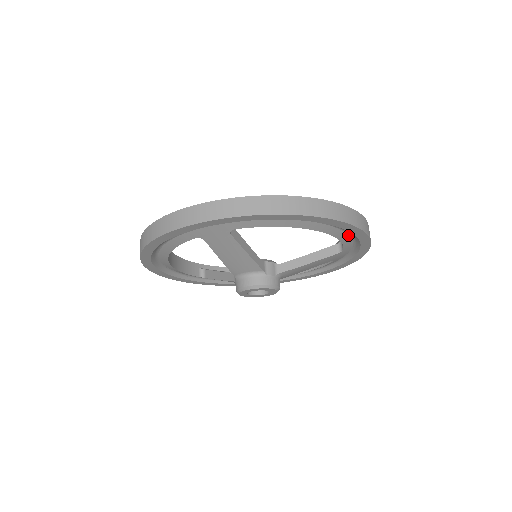
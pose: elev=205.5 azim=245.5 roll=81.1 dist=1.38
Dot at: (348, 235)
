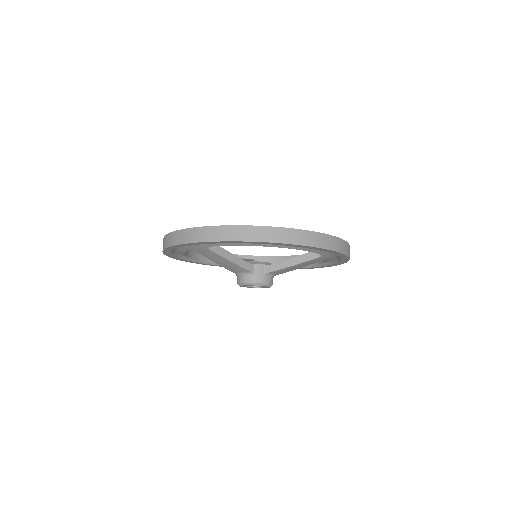
Dot at: occluded
